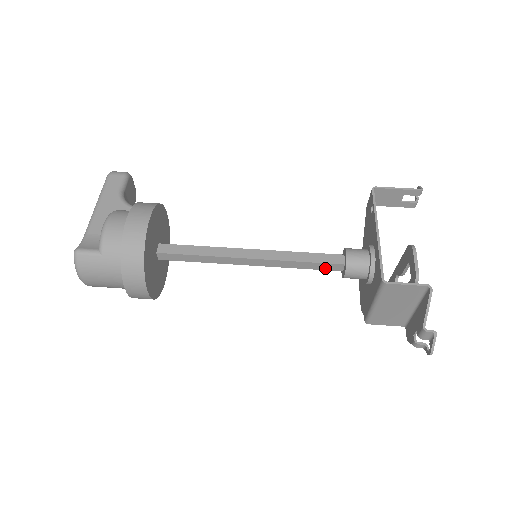
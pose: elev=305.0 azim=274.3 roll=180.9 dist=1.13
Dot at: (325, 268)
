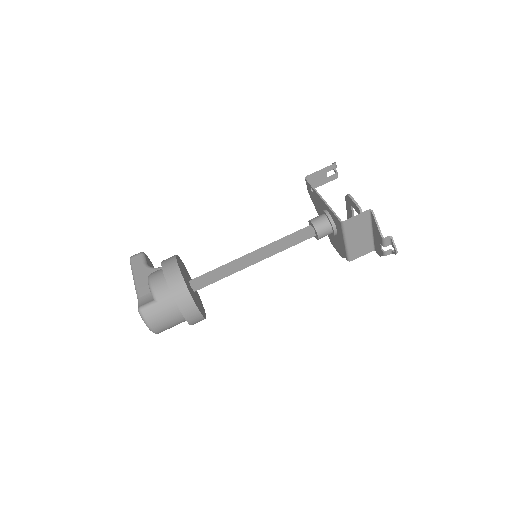
Dot at: (303, 239)
